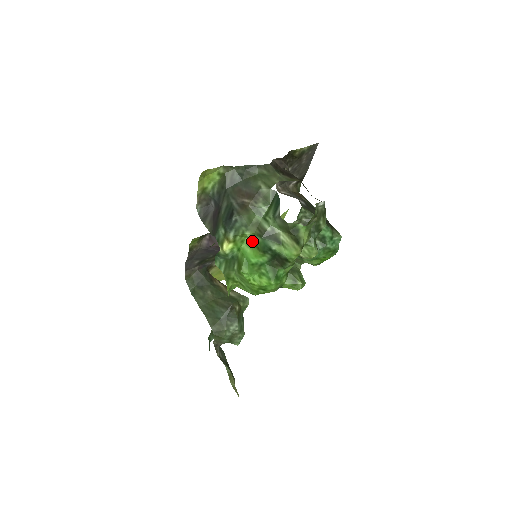
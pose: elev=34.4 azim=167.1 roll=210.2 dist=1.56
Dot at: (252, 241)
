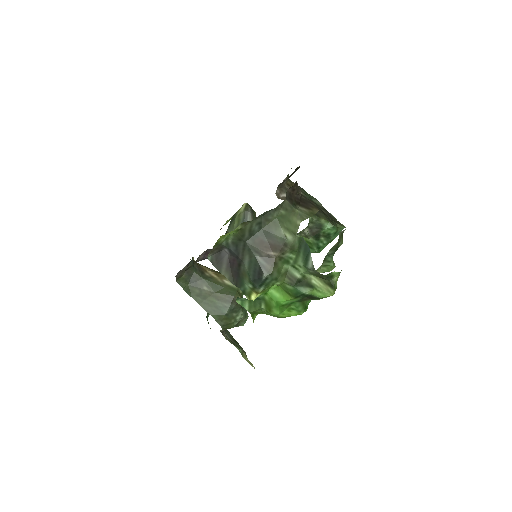
Dot at: (281, 286)
